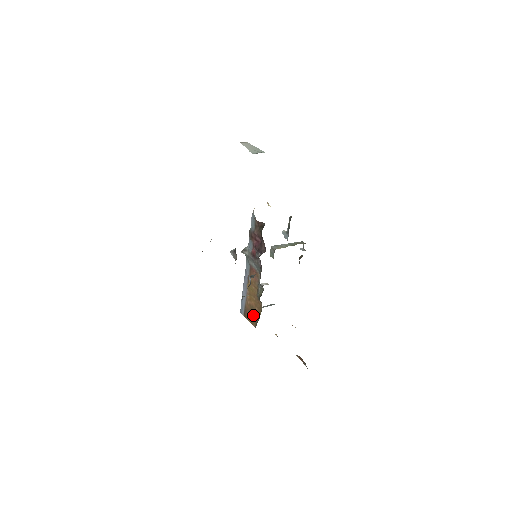
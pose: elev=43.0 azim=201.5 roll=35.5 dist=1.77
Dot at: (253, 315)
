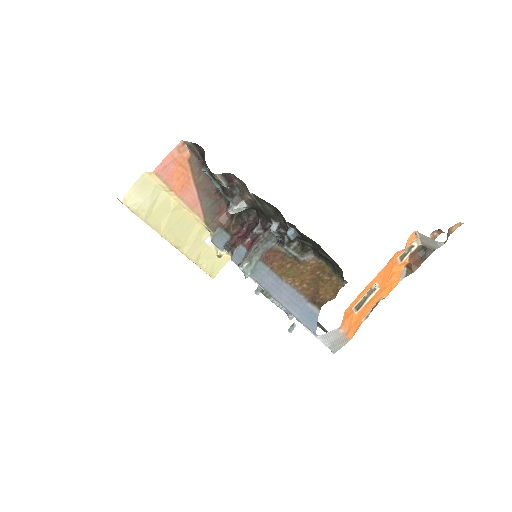
Dot at: (325, 283)
